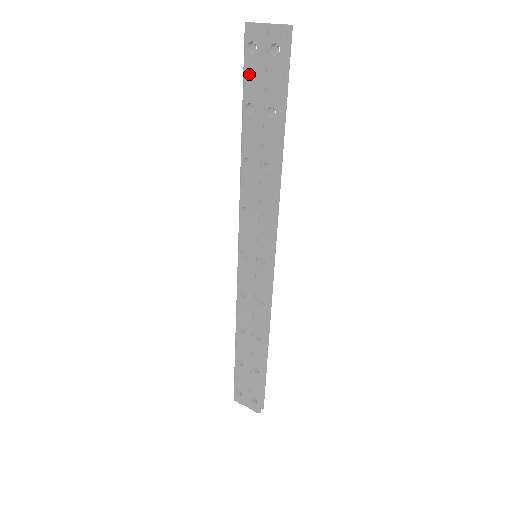
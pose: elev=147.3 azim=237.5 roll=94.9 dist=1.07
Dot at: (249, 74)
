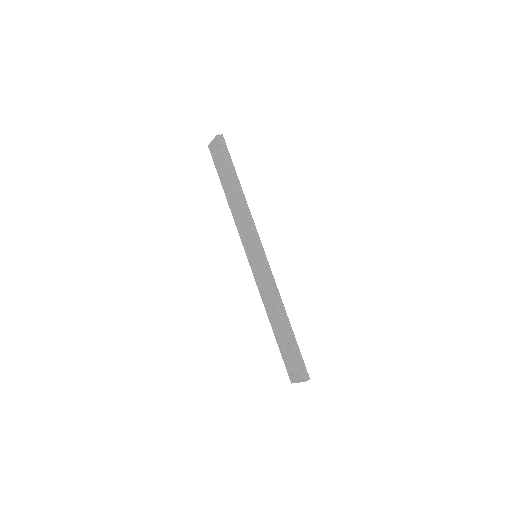
Dot at: (216, 164)
